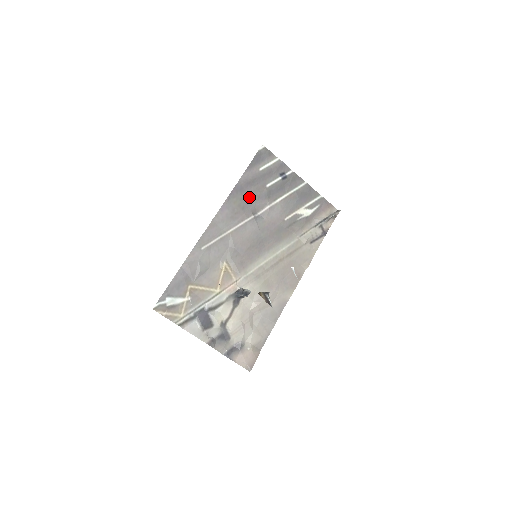
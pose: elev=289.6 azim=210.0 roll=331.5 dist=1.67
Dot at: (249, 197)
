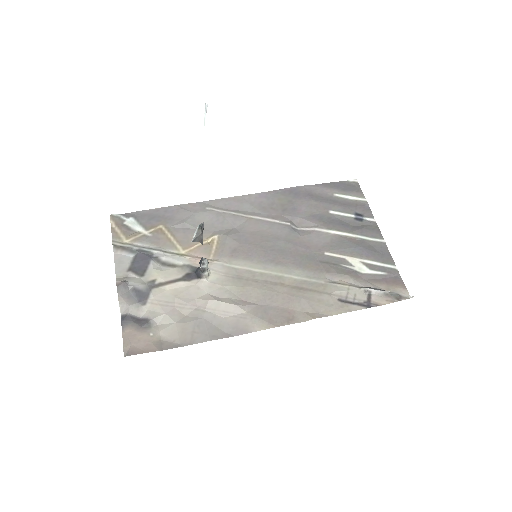
Dot at: (300, 206)
